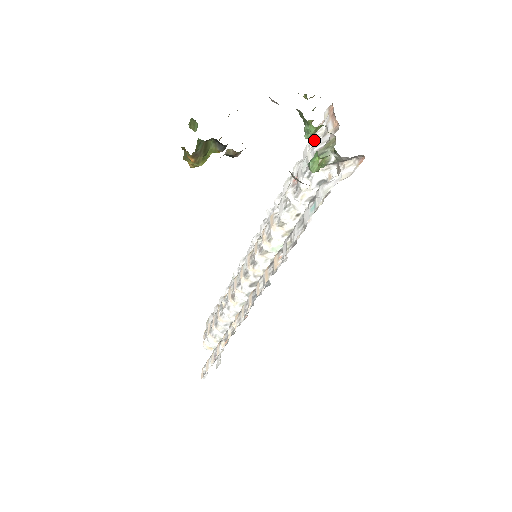
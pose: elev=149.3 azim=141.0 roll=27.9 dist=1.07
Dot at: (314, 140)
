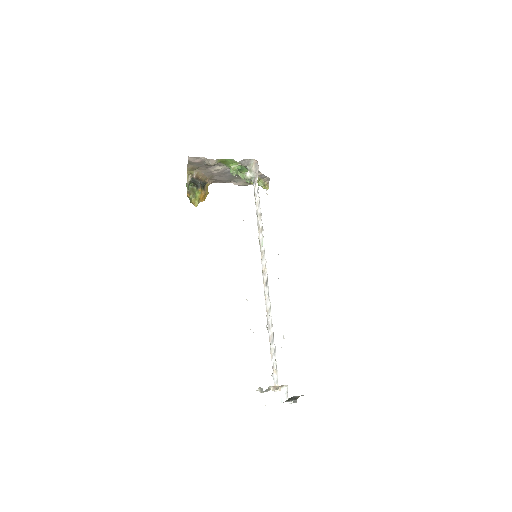
Dot at: occluded
